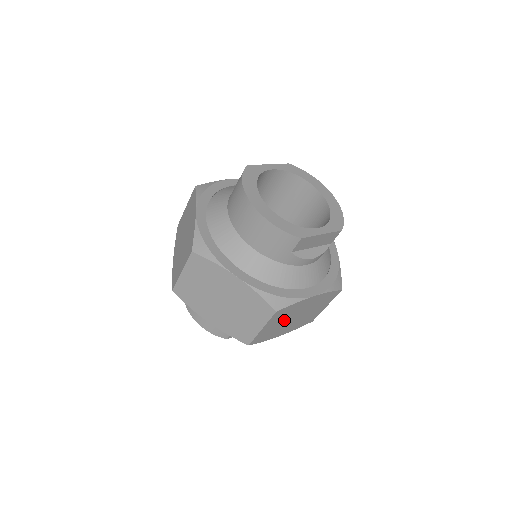
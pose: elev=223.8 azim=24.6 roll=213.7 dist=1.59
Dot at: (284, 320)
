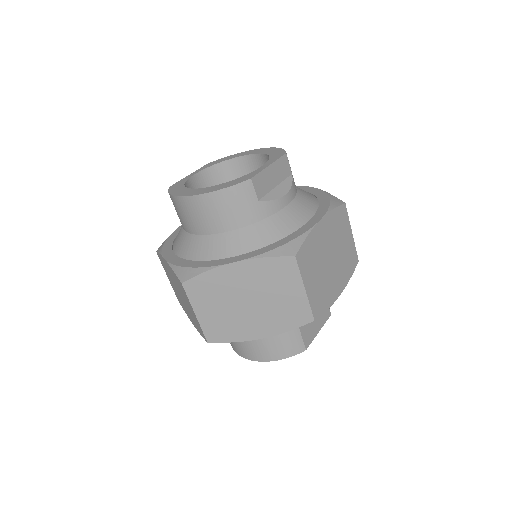
Dot at: (320, 268)
